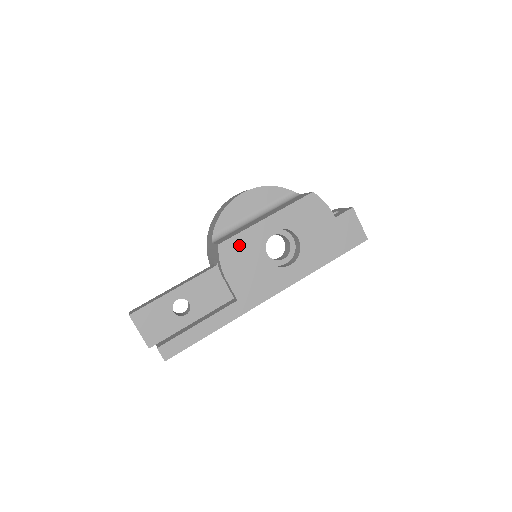
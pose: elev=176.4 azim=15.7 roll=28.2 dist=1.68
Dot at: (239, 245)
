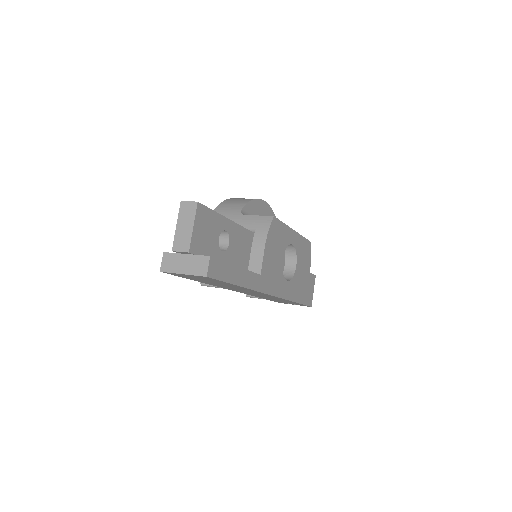
Dot at: (279, 231)
